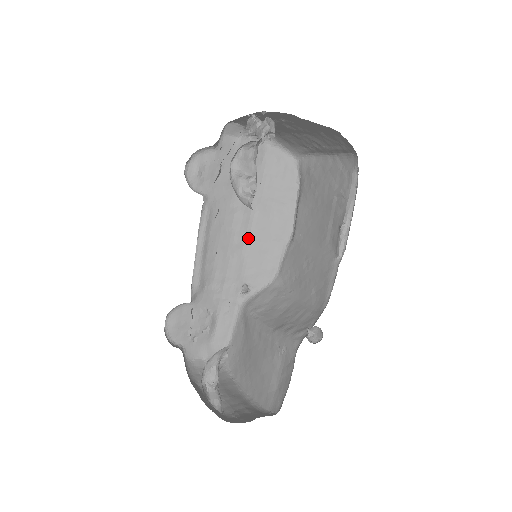
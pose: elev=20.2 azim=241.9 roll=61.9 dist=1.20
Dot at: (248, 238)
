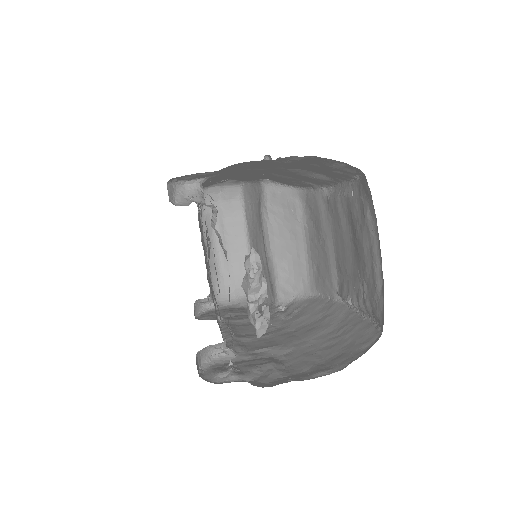
Dot at: (272, 173)
